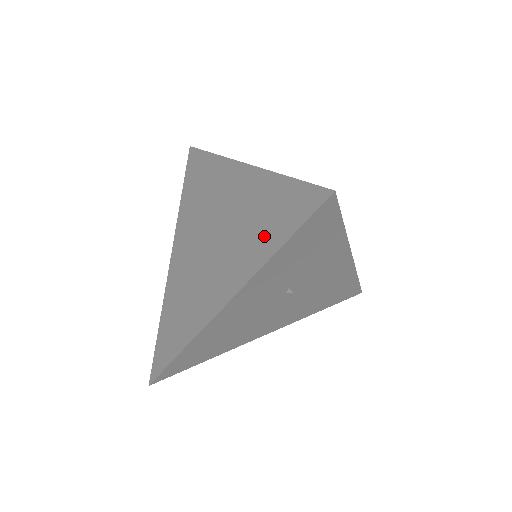
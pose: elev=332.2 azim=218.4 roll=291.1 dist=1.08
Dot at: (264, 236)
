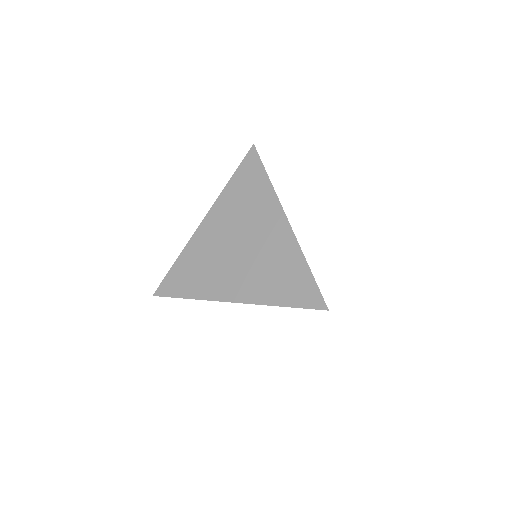
Dot at: (257, 190)
